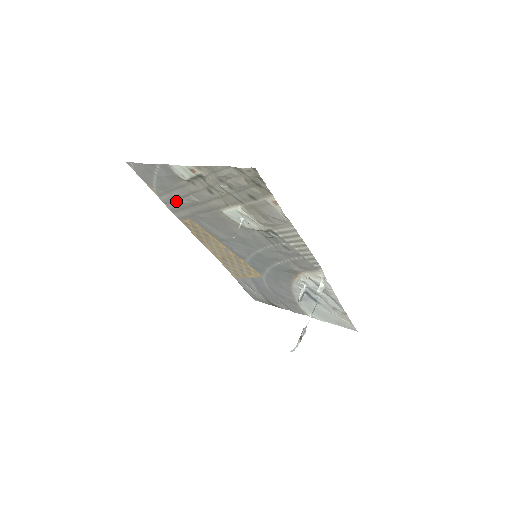
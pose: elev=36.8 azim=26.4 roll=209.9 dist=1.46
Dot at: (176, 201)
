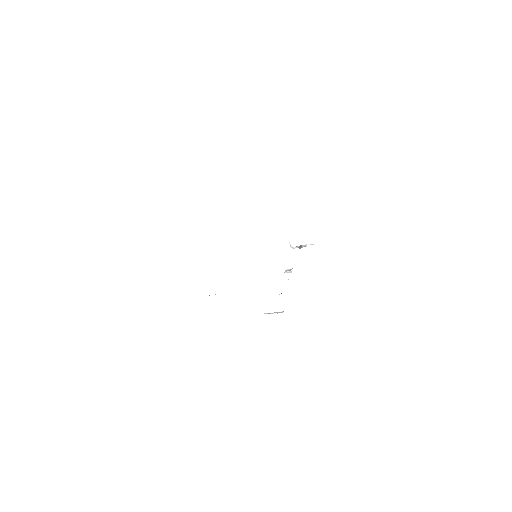
Dot at: occluded
